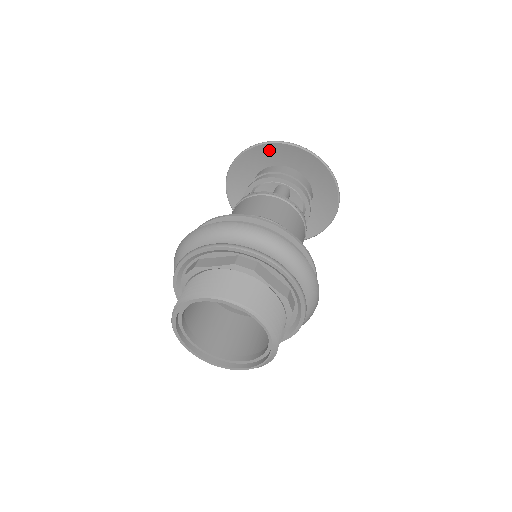
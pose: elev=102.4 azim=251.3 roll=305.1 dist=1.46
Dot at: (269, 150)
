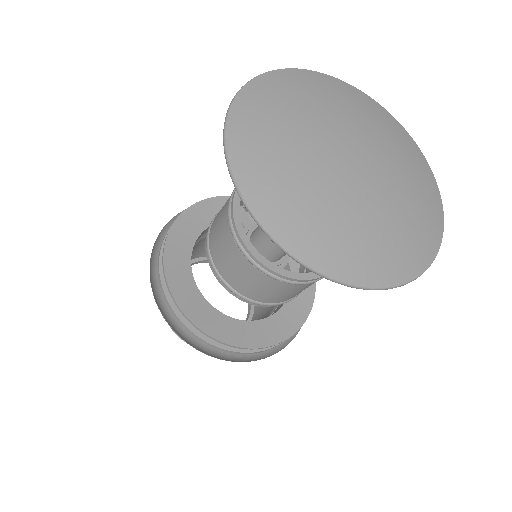
Dot at: (287, 228)
